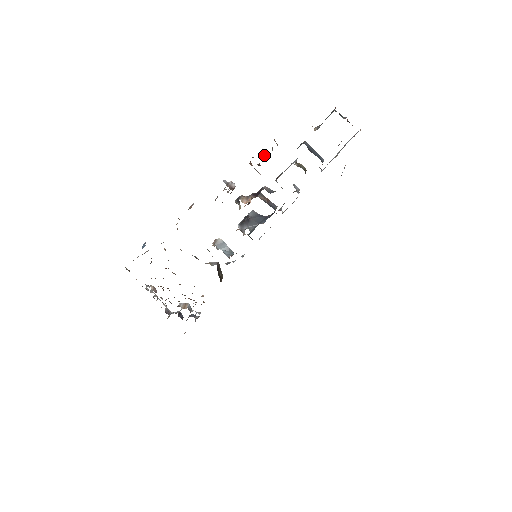
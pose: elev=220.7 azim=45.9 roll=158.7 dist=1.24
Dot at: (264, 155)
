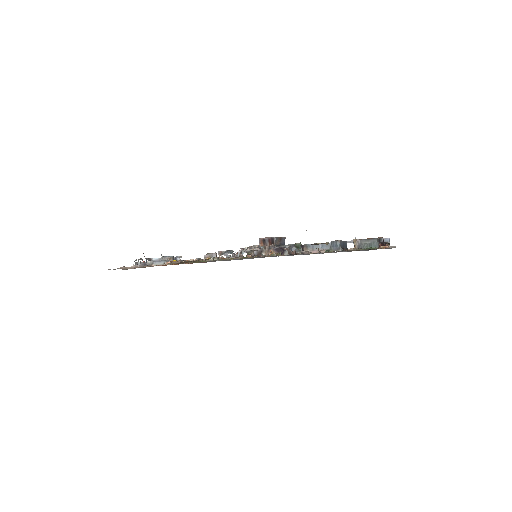
Dot at: occluded
